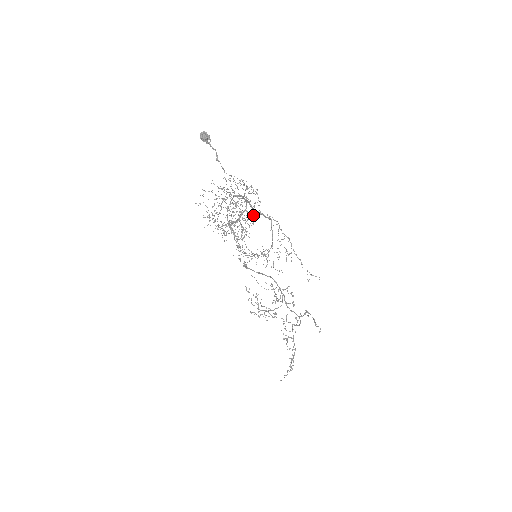
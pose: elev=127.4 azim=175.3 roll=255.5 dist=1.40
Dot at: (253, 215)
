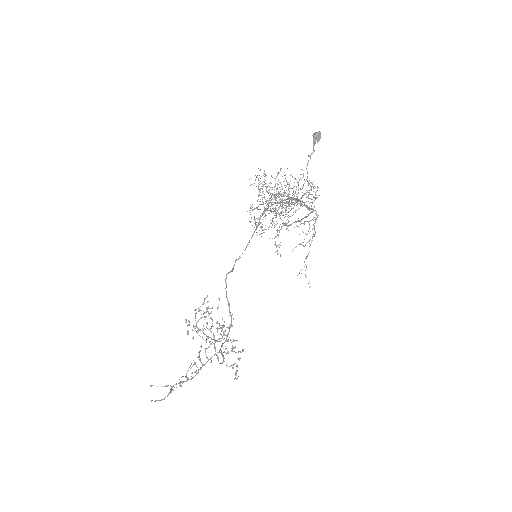
Dot at: (295, 211)
